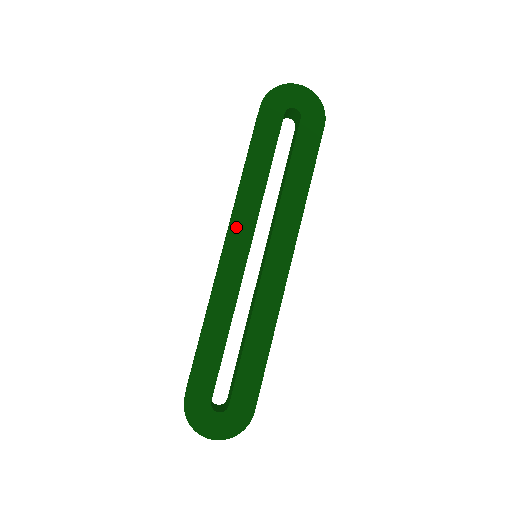
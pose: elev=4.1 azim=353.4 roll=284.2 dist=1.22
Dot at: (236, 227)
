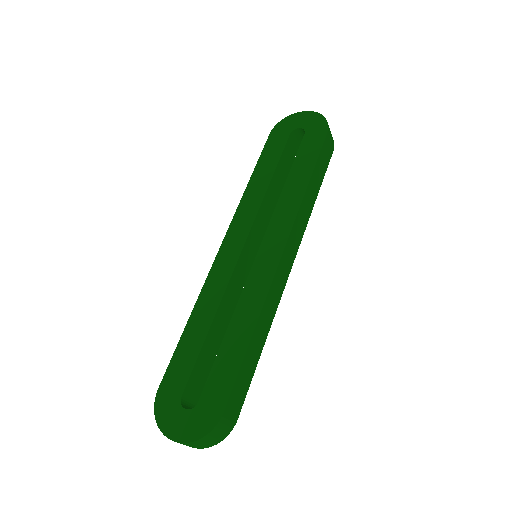
Dot at: (235, 228)
